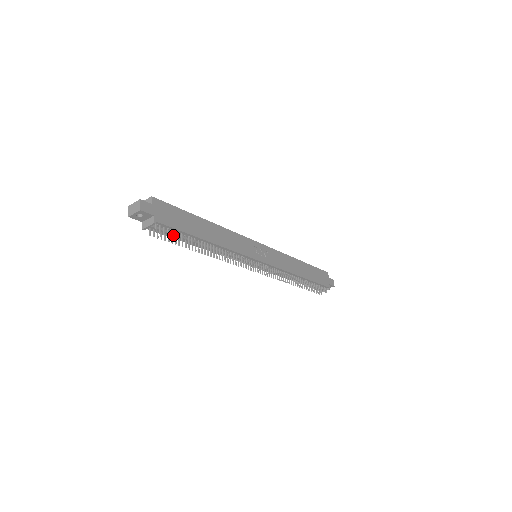
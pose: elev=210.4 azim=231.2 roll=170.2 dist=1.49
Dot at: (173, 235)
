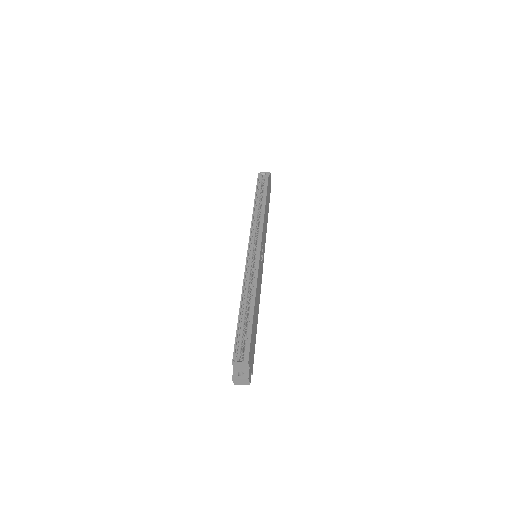
Dot at: occluded
